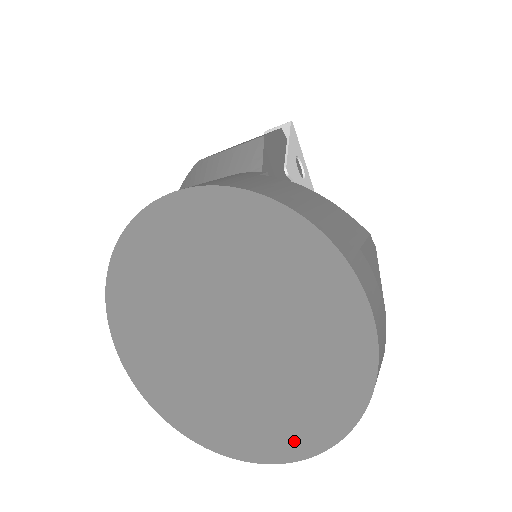
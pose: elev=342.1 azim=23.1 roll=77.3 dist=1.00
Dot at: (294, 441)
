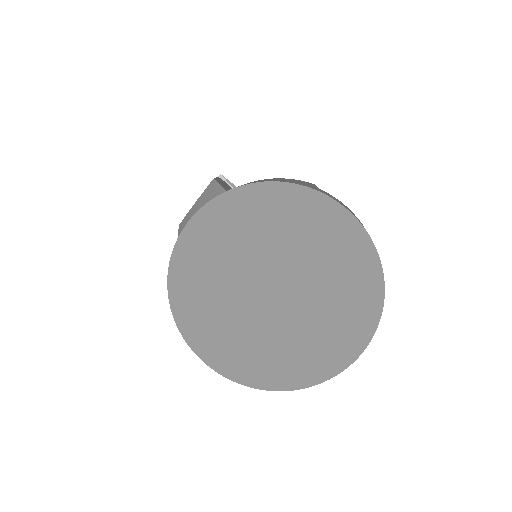
Dot at: (358, 330)
